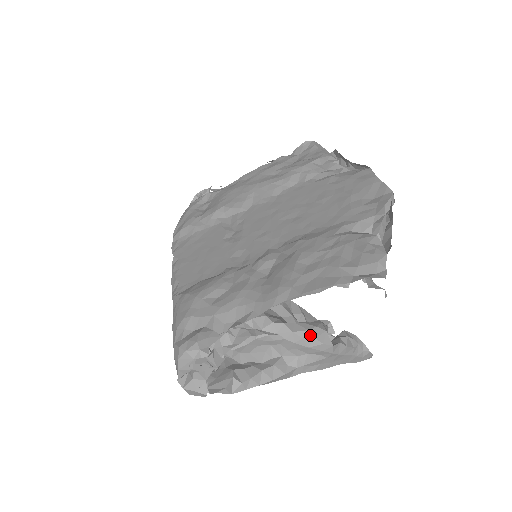
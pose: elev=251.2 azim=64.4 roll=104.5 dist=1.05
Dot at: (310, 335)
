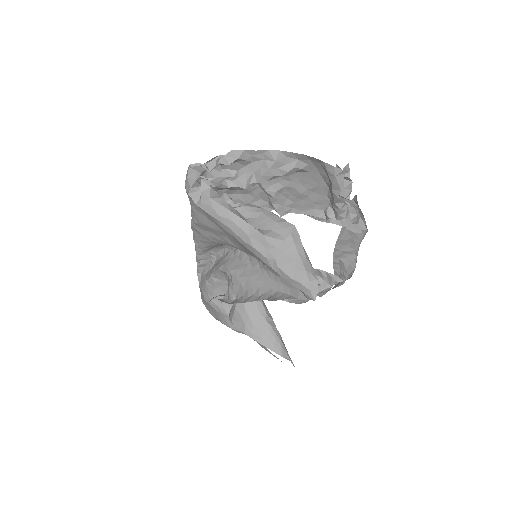
Dot at: (281, 218)
